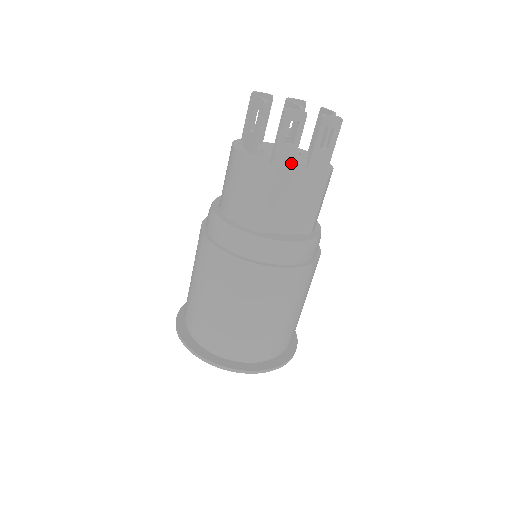
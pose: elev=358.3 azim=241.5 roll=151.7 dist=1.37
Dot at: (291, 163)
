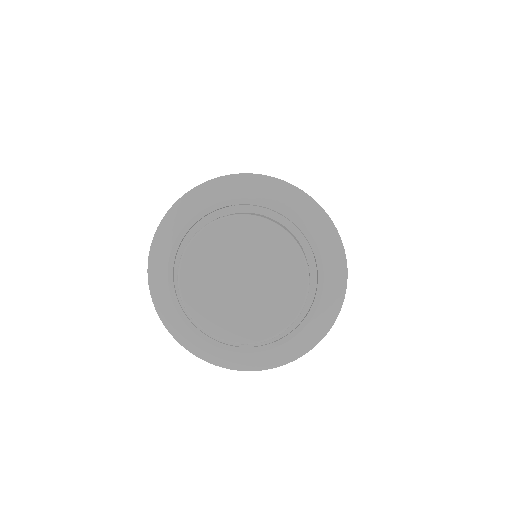
Dot at: occluded
